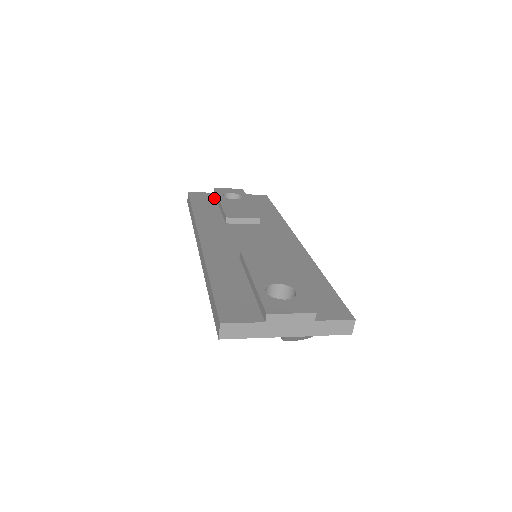
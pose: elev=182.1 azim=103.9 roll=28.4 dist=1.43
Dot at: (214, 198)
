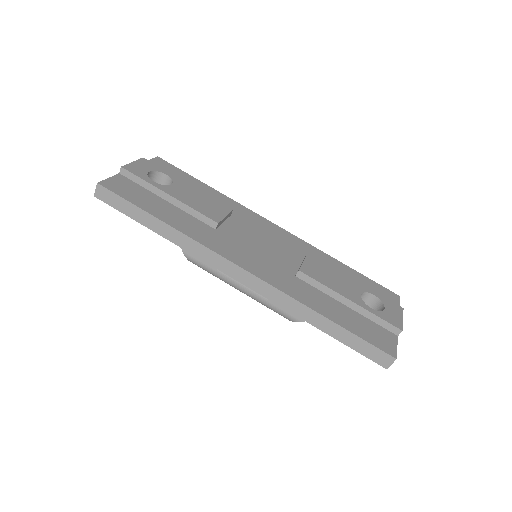
Dot at: (138, 185)
